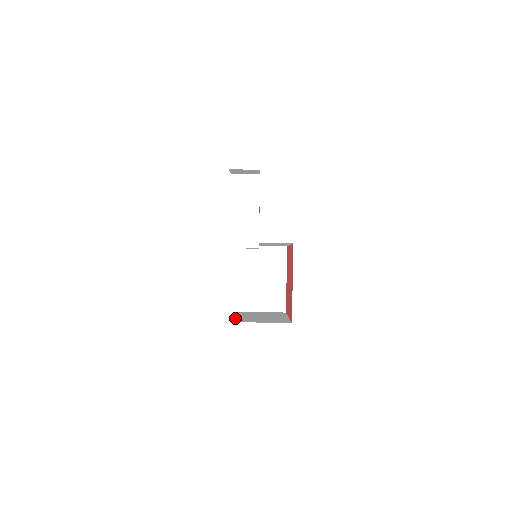
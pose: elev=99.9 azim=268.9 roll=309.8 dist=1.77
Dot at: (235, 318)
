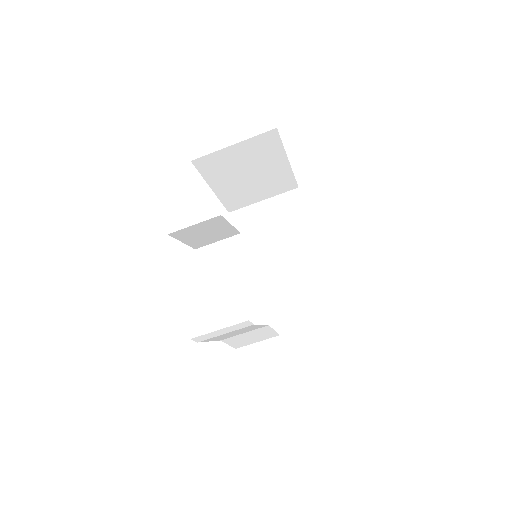
Dot at: occluded
